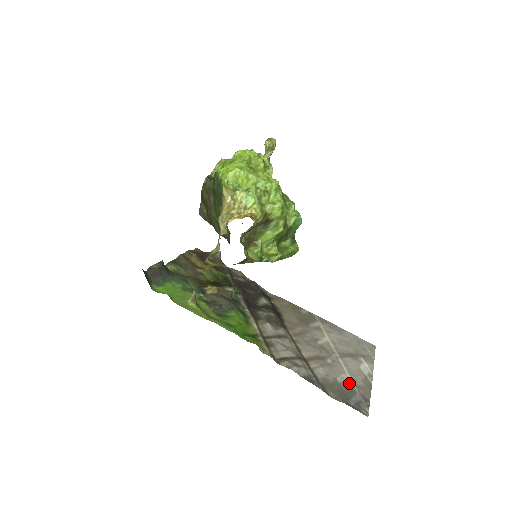
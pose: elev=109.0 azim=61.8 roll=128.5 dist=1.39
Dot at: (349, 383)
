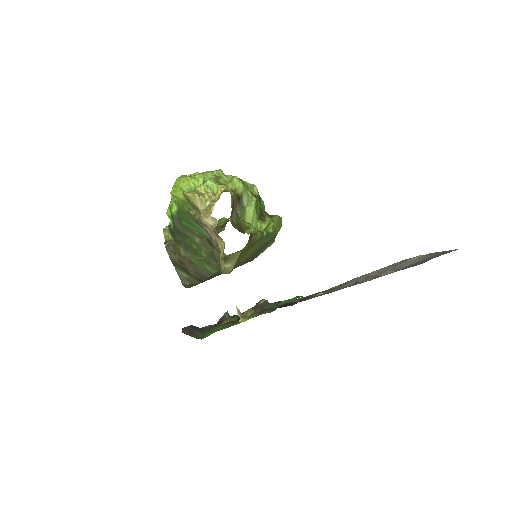
Dot at: occluded
